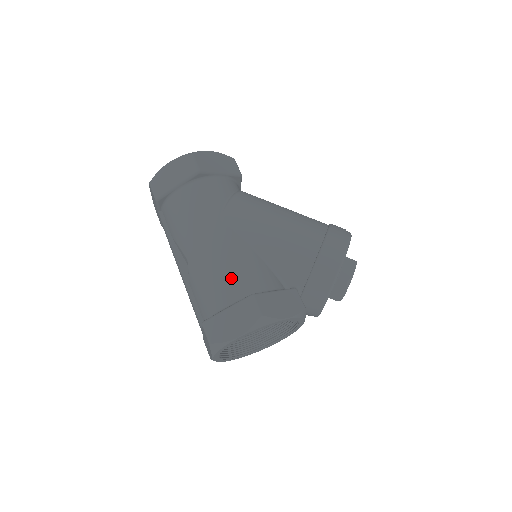
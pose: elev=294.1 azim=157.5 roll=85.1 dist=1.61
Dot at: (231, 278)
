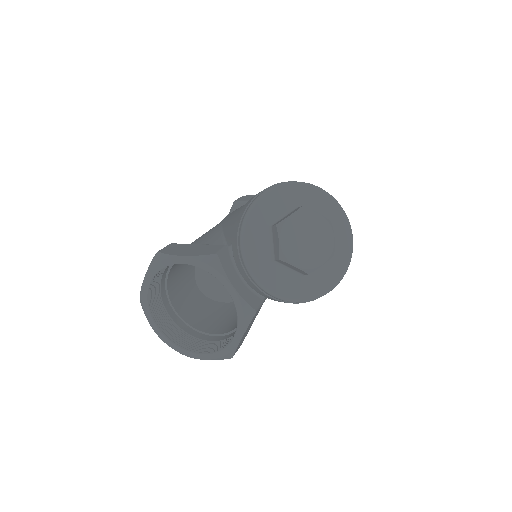
Dot at: occluded
